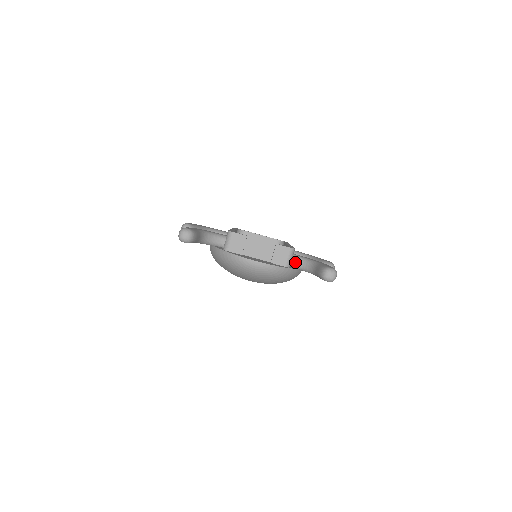
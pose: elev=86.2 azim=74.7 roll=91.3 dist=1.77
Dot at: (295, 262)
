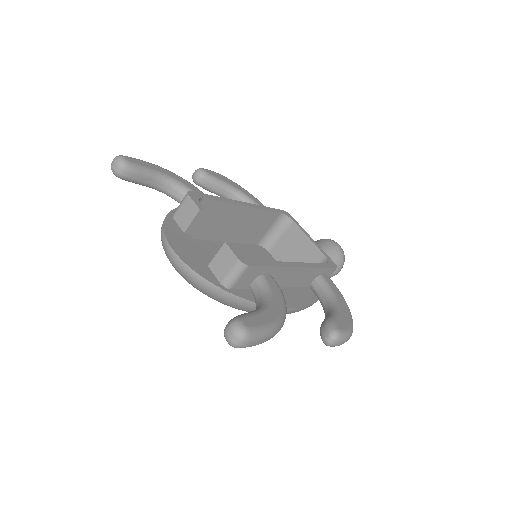
Dot at: (255, 288)
